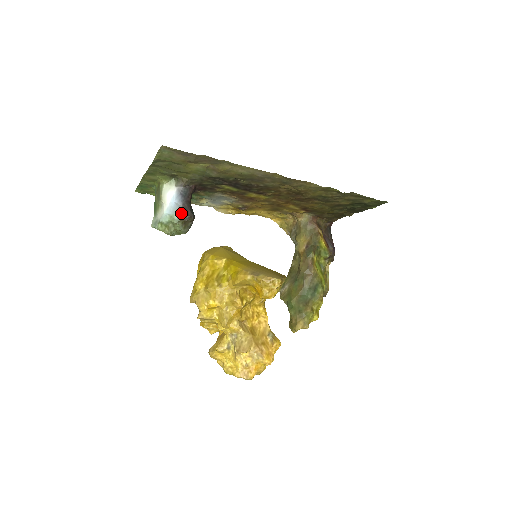
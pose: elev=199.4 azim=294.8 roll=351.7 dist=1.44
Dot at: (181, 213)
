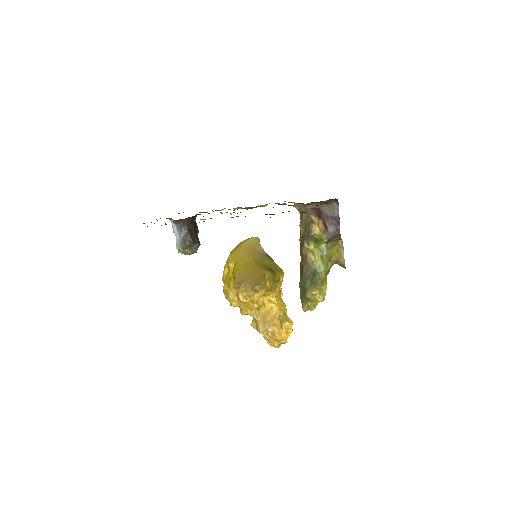
Dot at: (181, 245)
